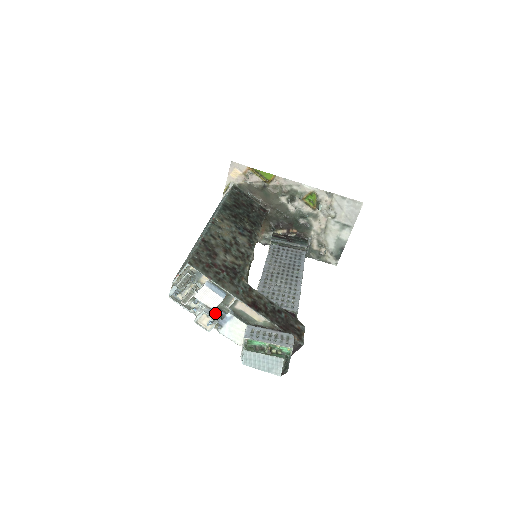
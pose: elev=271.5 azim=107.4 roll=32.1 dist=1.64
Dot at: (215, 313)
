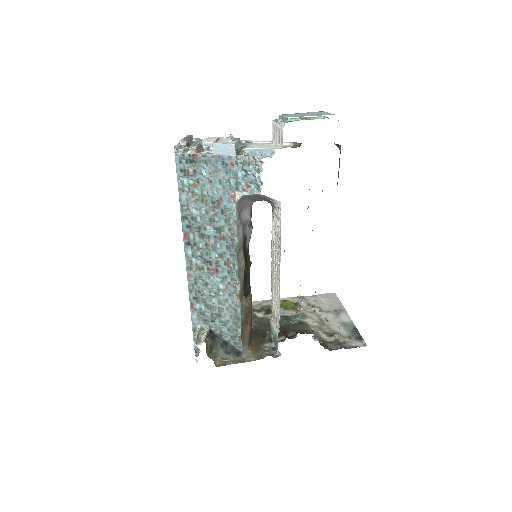
Dot at: occluded
